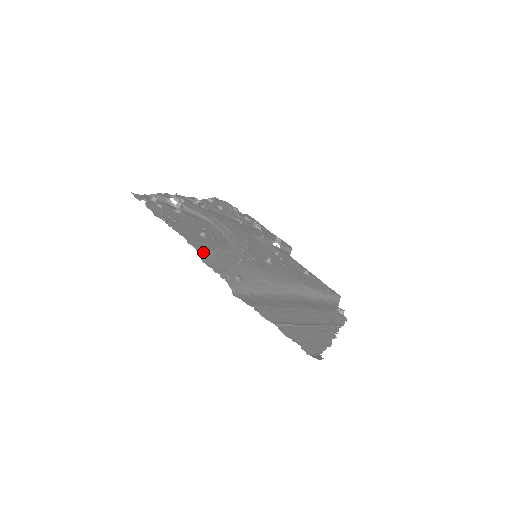
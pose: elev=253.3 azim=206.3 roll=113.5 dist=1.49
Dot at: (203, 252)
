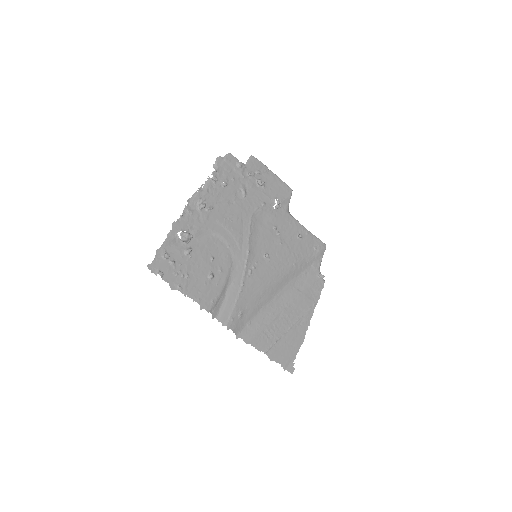
Dot at: (213, 307)
